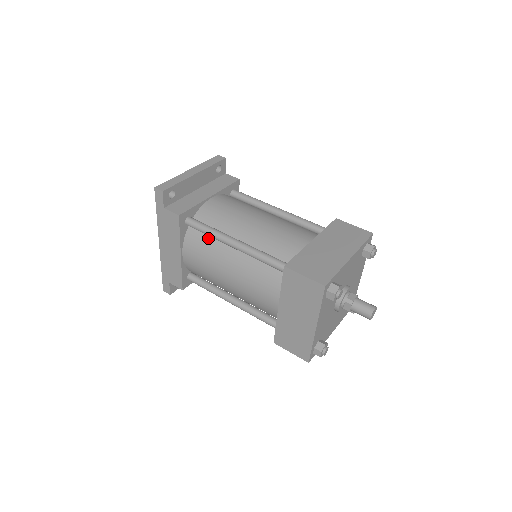
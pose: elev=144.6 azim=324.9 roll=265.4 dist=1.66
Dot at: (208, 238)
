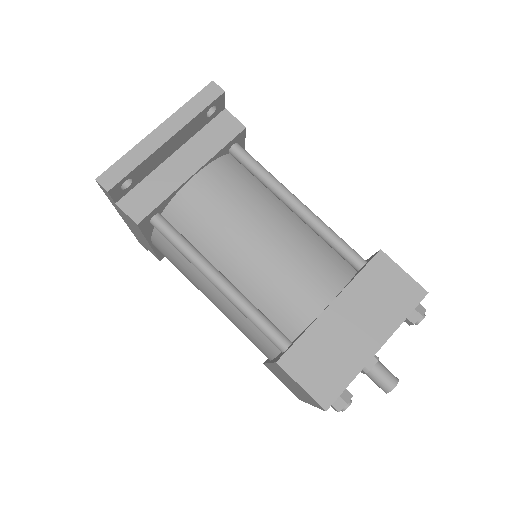
Dot at: occluded
